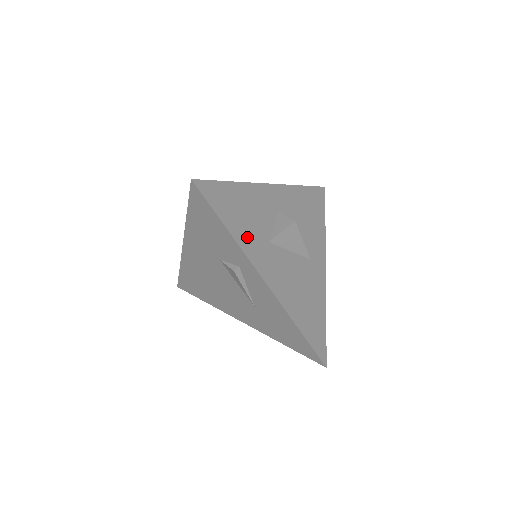
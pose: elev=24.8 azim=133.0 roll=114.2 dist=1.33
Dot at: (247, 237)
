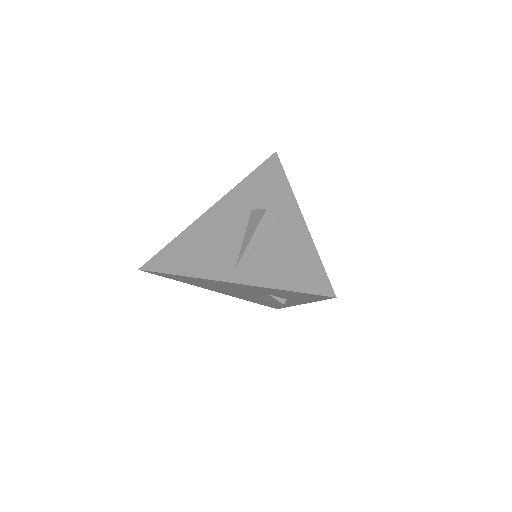
Dot at: occluded
